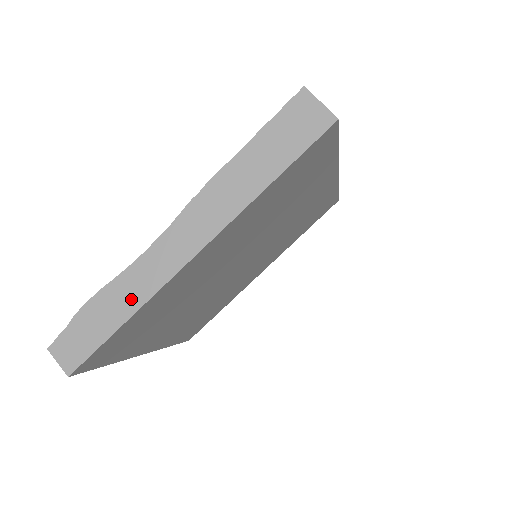
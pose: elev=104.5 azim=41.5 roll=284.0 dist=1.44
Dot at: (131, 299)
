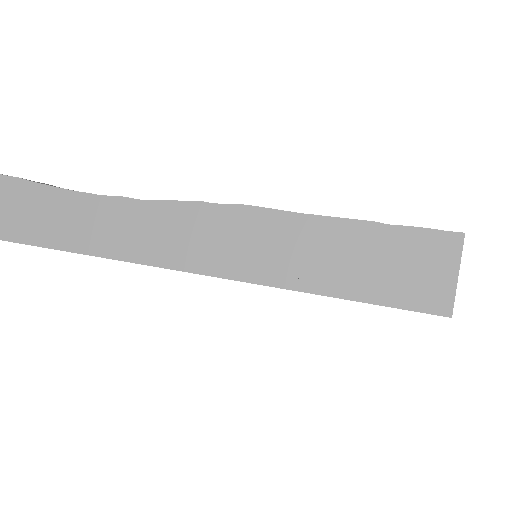
Dot at: (31, 225)
